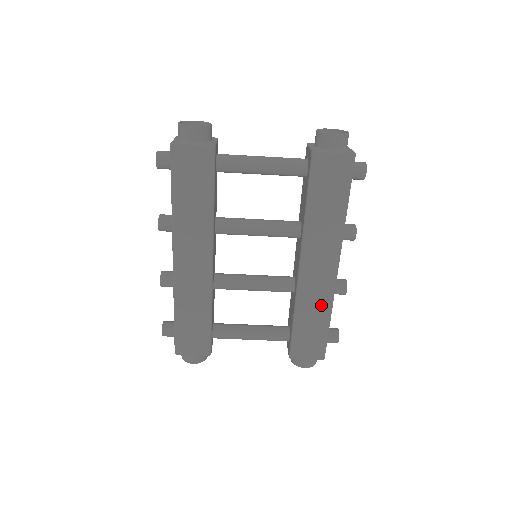
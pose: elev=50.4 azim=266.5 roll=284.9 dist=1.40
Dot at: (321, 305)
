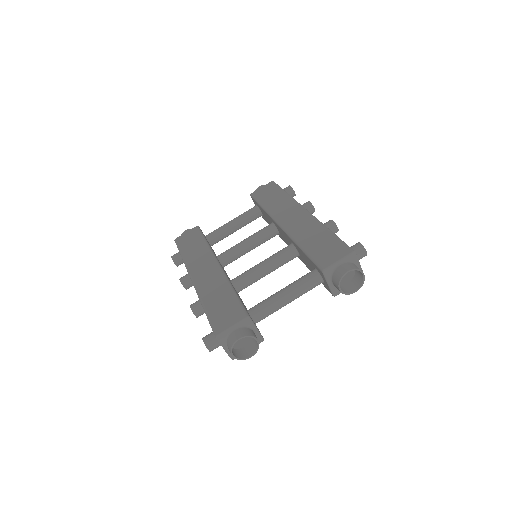
Dot at: (314, 229)
